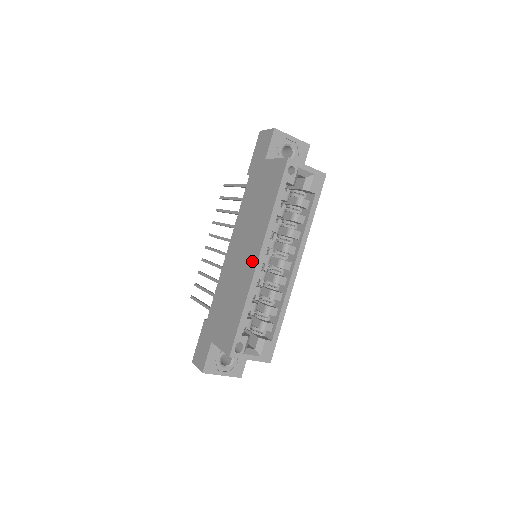
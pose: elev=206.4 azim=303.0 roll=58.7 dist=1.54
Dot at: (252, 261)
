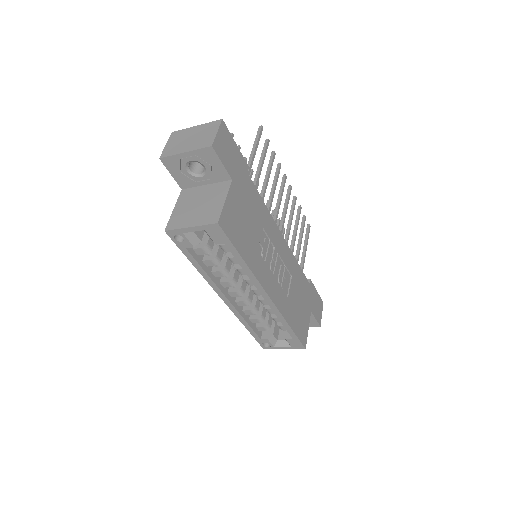
Dot at: occluded
